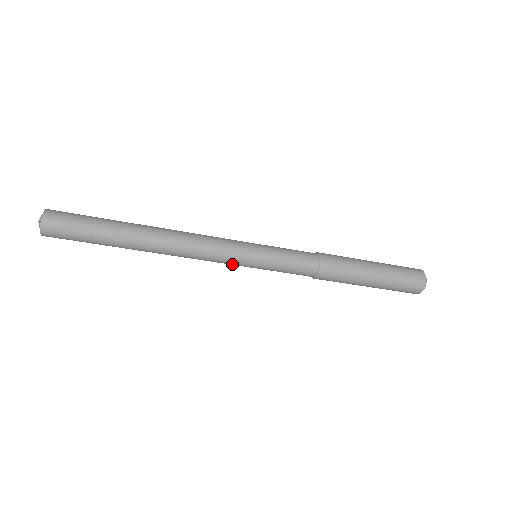
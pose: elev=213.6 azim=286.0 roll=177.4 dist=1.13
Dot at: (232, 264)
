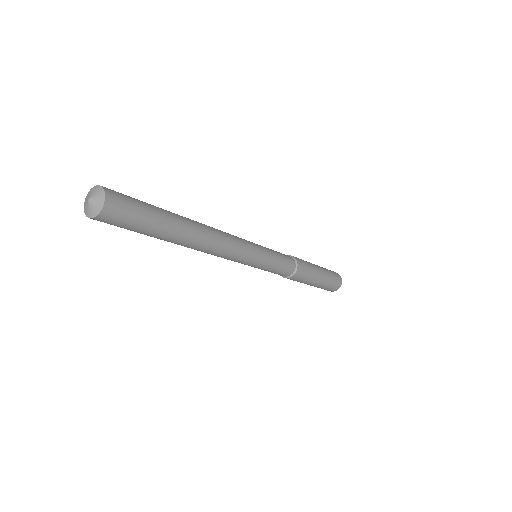
Dot at: occluded
